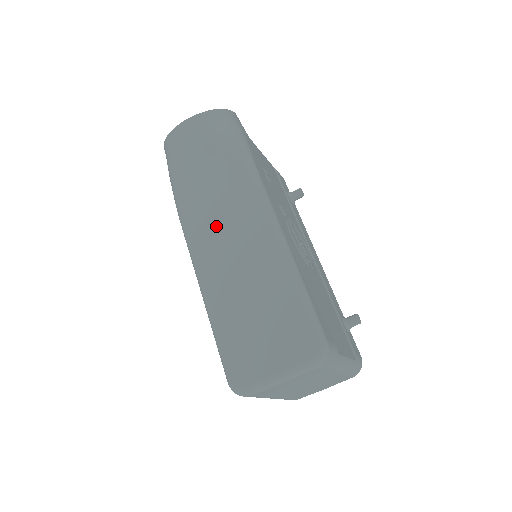
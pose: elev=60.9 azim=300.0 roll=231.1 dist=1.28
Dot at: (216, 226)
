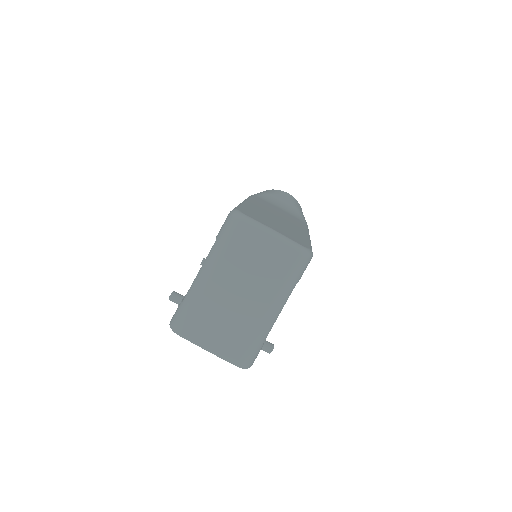
Dot at: (274, 208)
